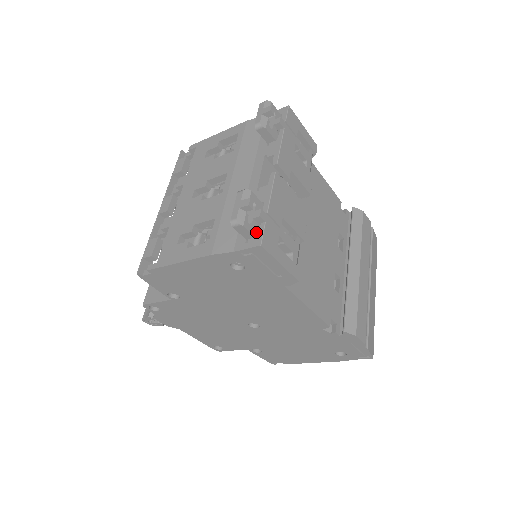
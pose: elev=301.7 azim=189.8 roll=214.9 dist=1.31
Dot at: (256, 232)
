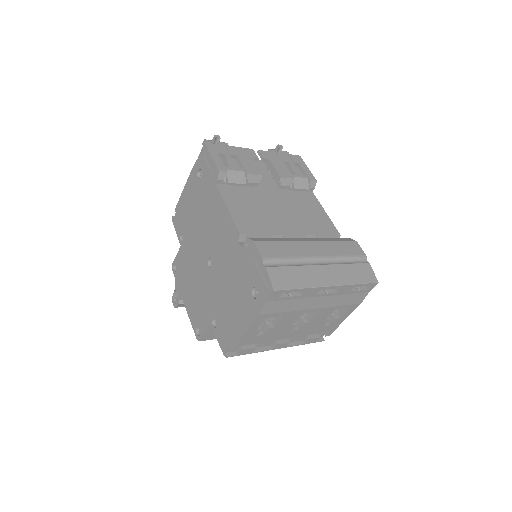
Dot at: occluded
